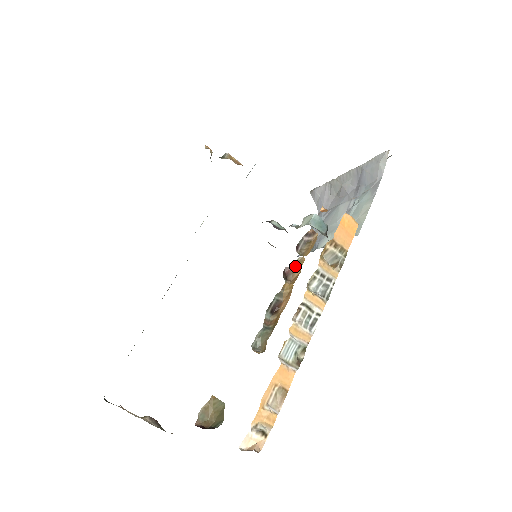
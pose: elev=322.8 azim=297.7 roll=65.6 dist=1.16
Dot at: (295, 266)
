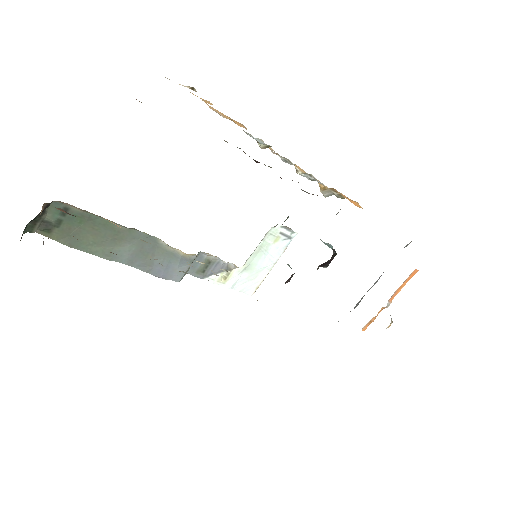
Dot at: occluded
